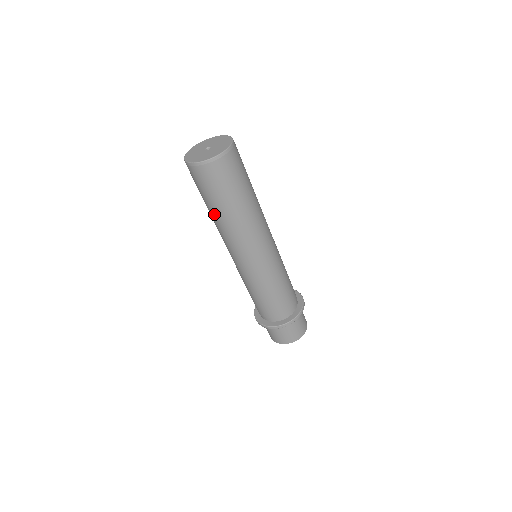
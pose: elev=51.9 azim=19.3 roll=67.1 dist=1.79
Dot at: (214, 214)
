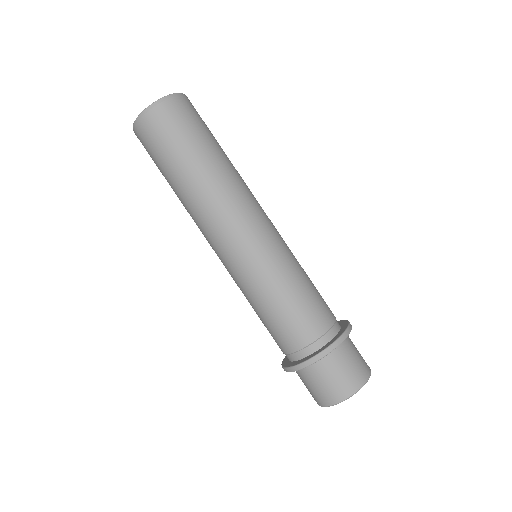
Dot at: (176, 187)
